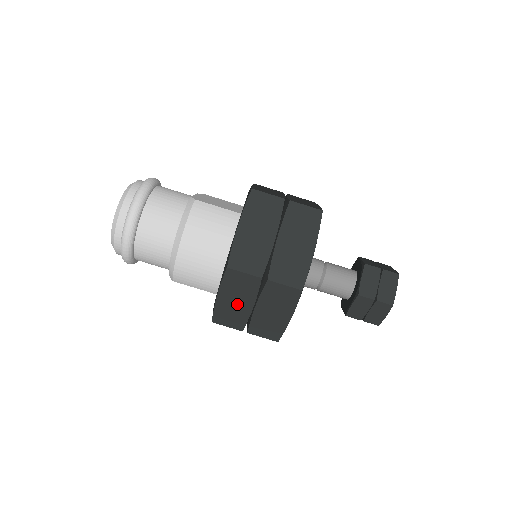
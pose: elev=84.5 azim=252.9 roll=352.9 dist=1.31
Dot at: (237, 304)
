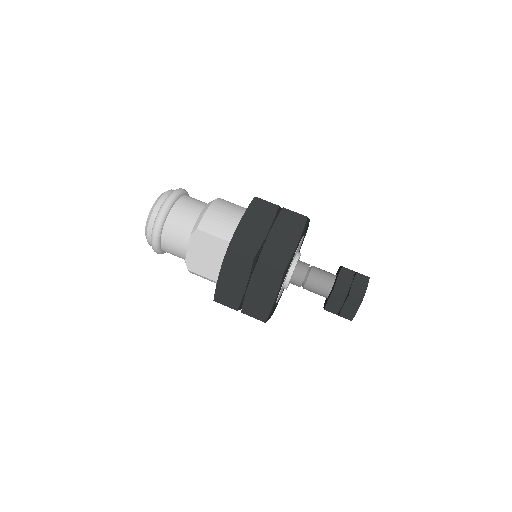
Dot at: (255, 229)
